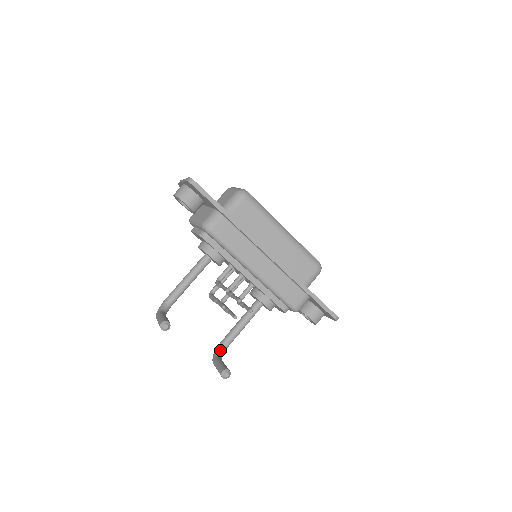
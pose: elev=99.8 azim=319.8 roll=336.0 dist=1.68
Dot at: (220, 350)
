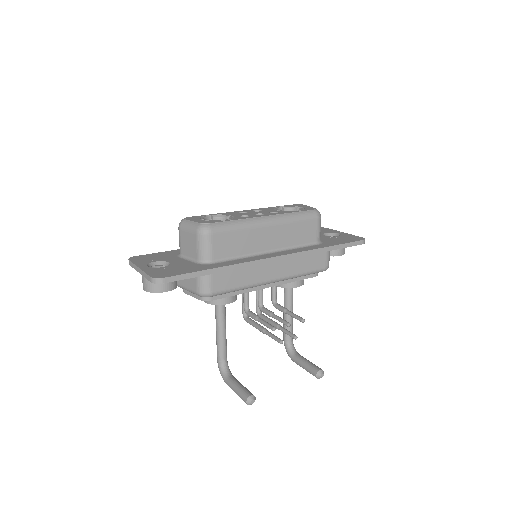
Dot at: (290, 346)
